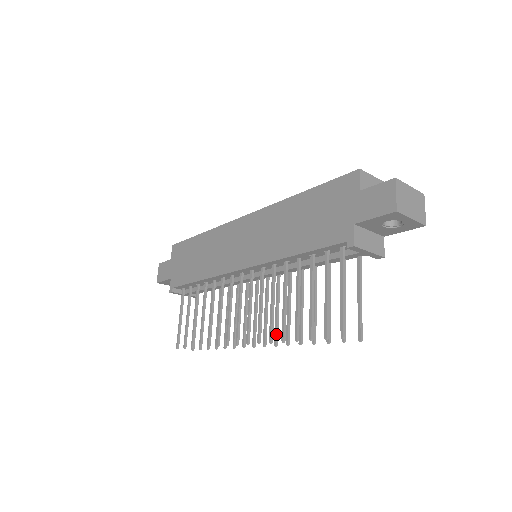
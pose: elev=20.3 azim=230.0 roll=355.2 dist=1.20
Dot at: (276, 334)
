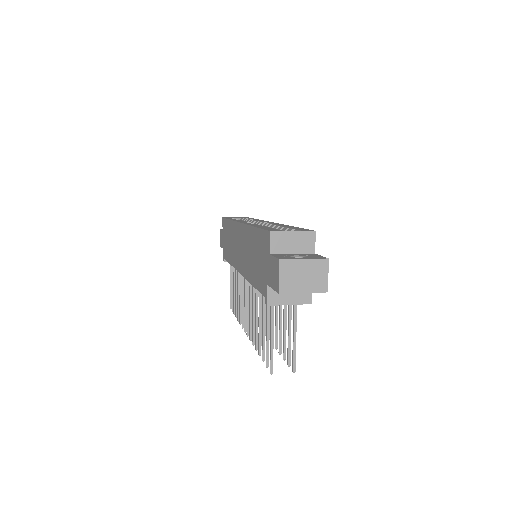
Dot at: occluded
